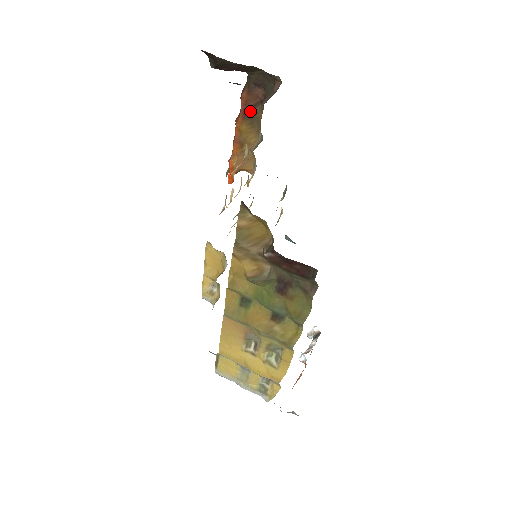
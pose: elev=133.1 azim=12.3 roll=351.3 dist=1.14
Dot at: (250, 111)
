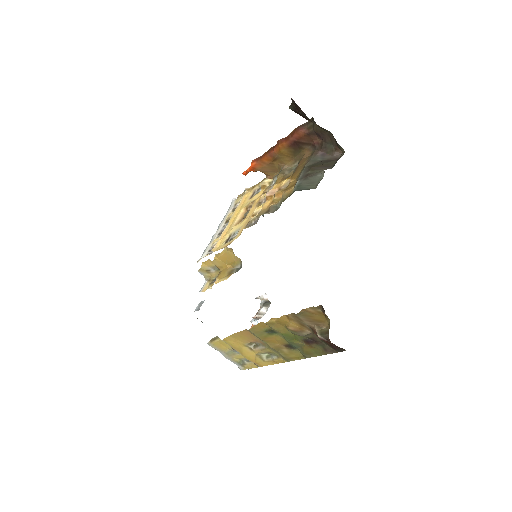
Dot at: (298, 144)
